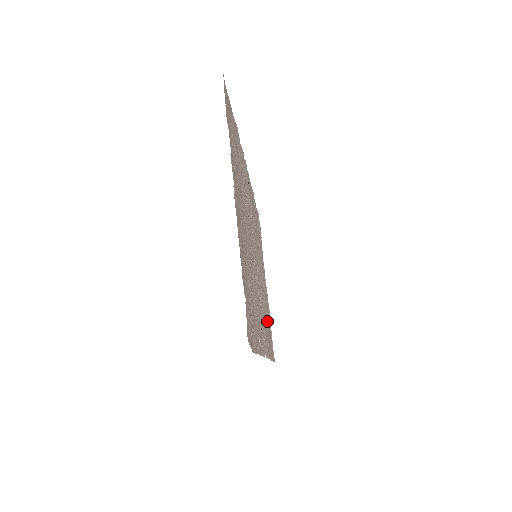
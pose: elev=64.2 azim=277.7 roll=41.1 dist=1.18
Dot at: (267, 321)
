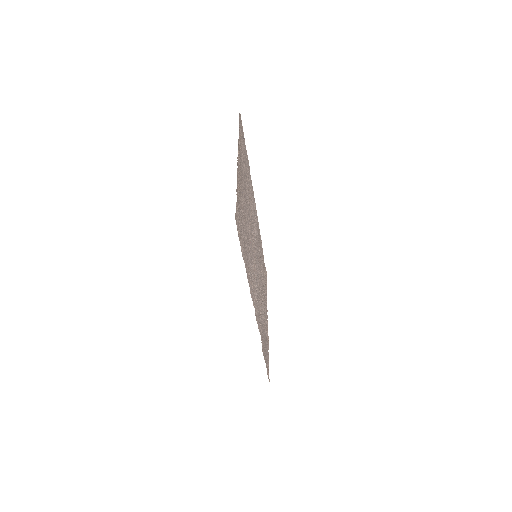
Dot at: (263, 328)
